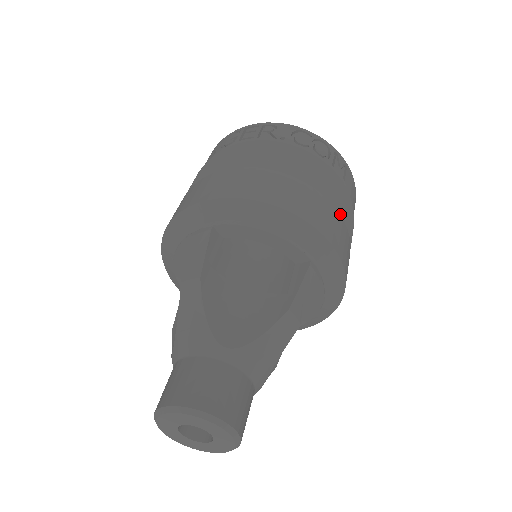
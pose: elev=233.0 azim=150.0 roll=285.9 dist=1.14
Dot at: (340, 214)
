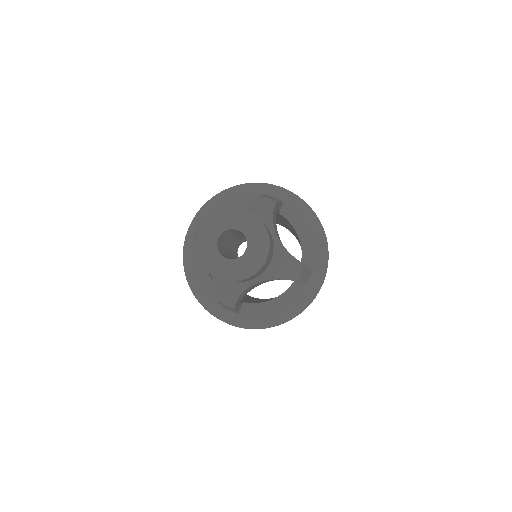
Dot at: occluded
